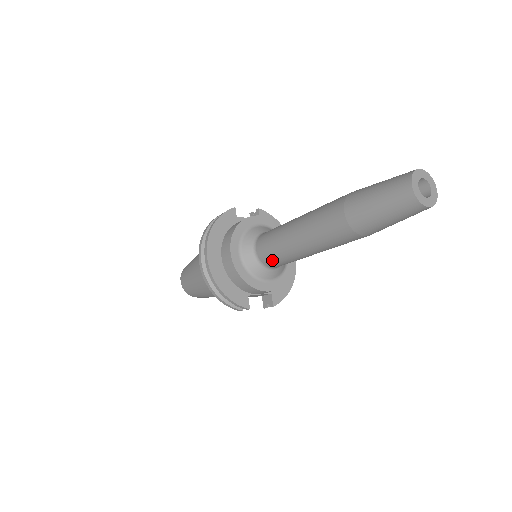
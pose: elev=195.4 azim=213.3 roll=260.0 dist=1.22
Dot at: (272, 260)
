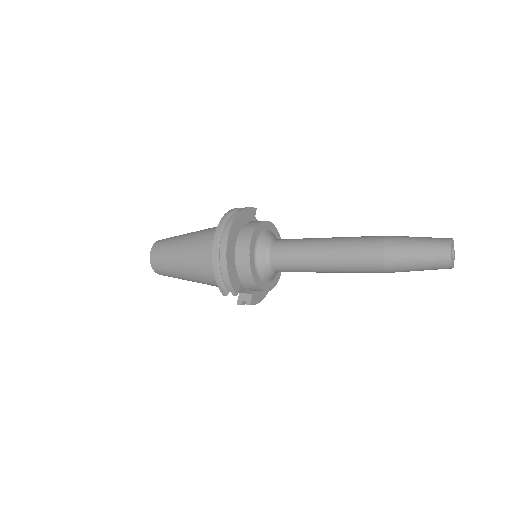
Dot at: (283, 262)
